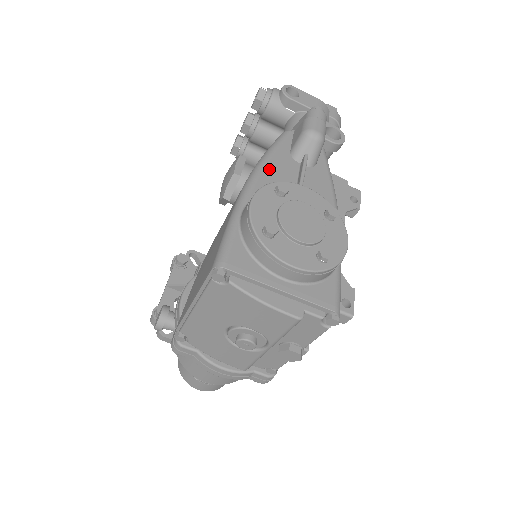
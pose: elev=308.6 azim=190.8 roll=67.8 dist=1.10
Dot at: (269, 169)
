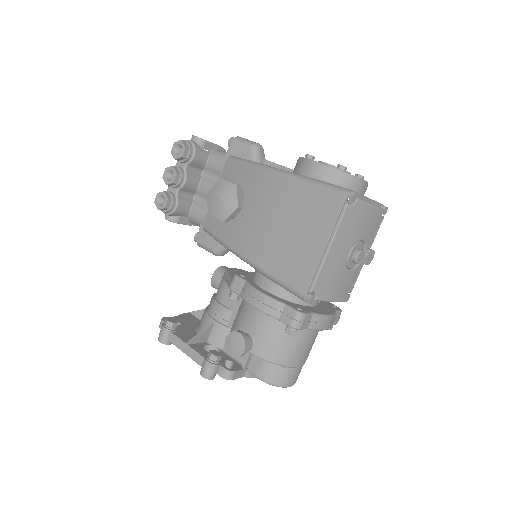
Dot at: occluded
